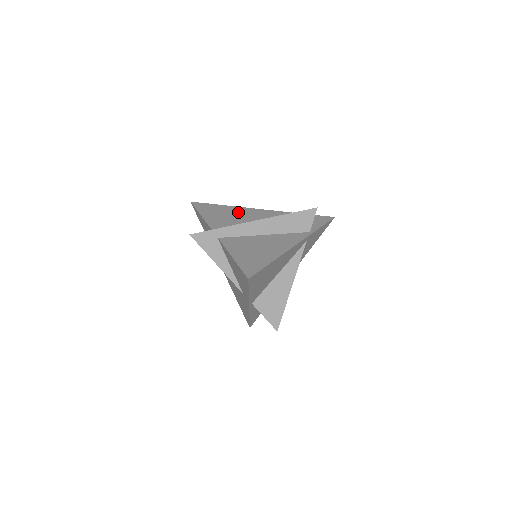
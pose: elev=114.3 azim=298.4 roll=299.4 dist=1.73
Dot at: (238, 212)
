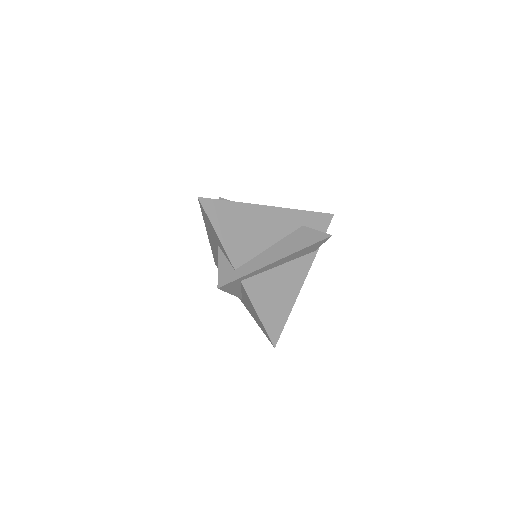
Dot at: (251, 218)
